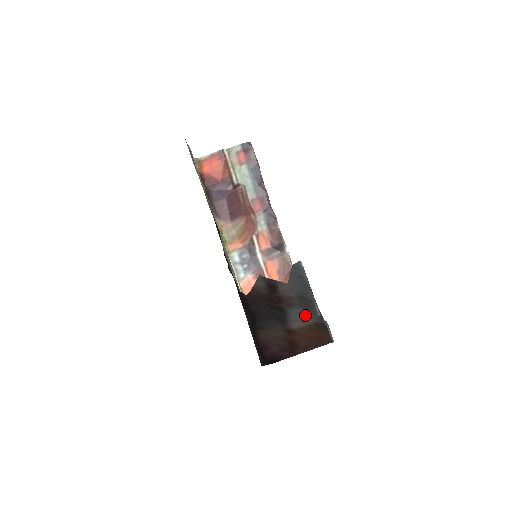
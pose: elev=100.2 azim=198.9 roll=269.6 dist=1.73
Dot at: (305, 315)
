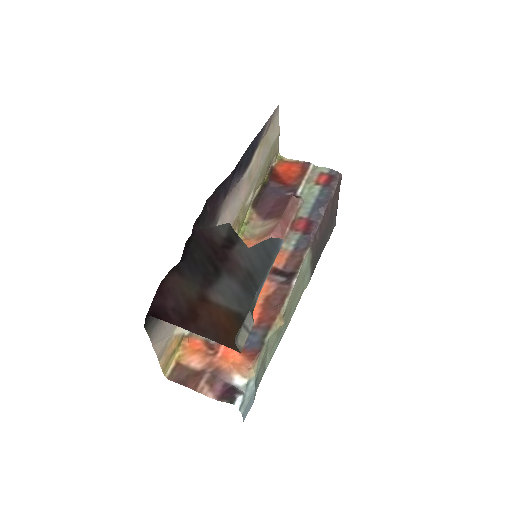
Dot at: (237, 296)
